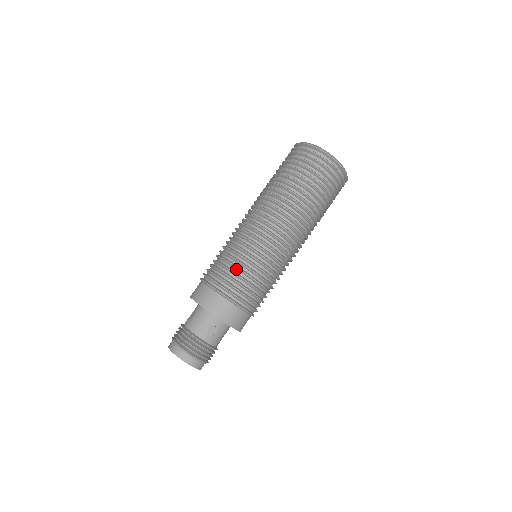
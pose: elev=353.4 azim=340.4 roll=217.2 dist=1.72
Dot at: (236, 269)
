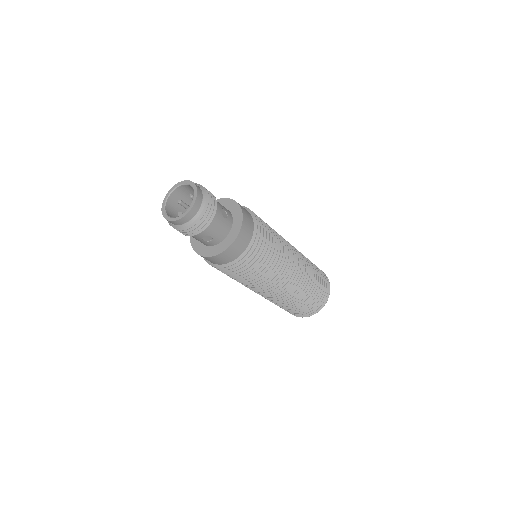
Dot at: occluded
